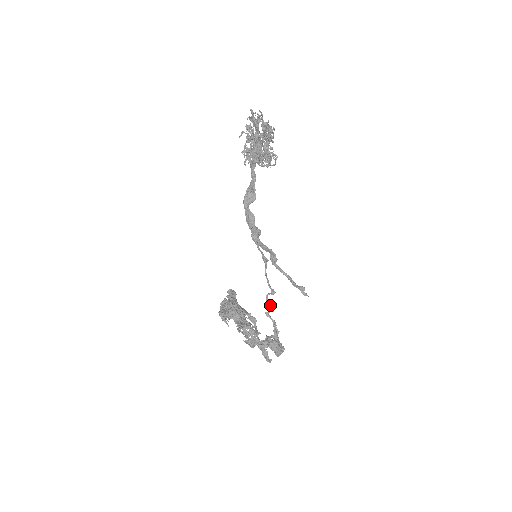
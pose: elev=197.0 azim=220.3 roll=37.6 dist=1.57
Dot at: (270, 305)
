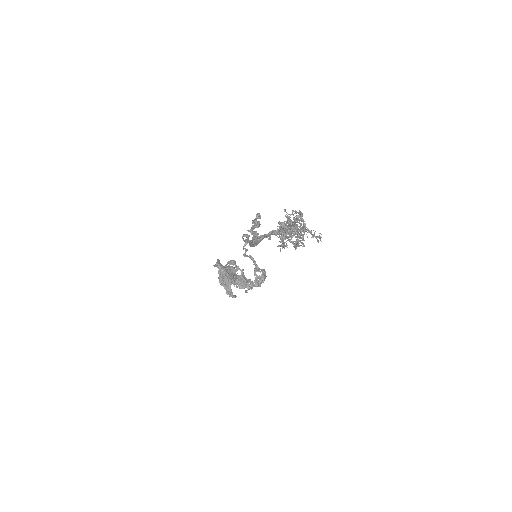
Dot at: (245, 249)
